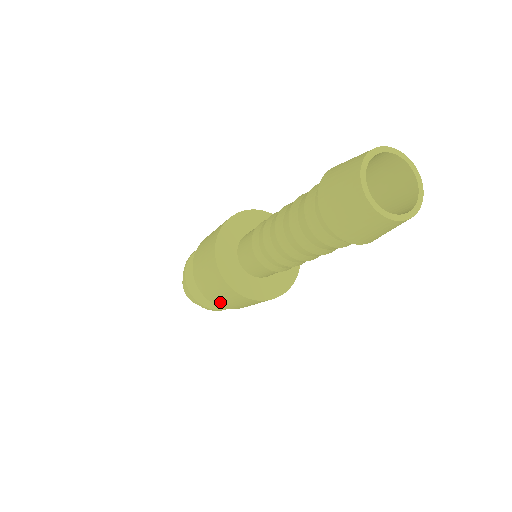
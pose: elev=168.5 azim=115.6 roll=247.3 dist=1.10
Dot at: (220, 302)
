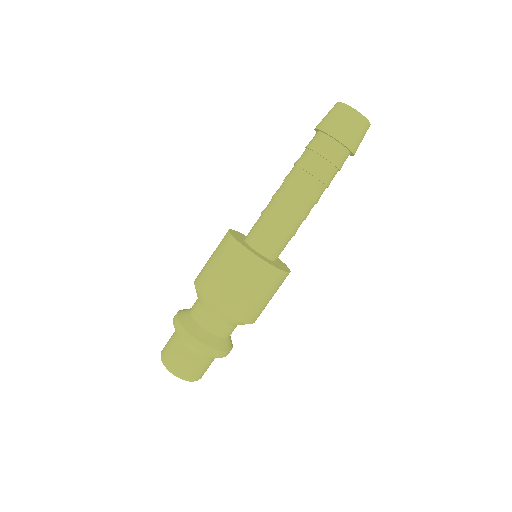
Dot at: (245, 307)
